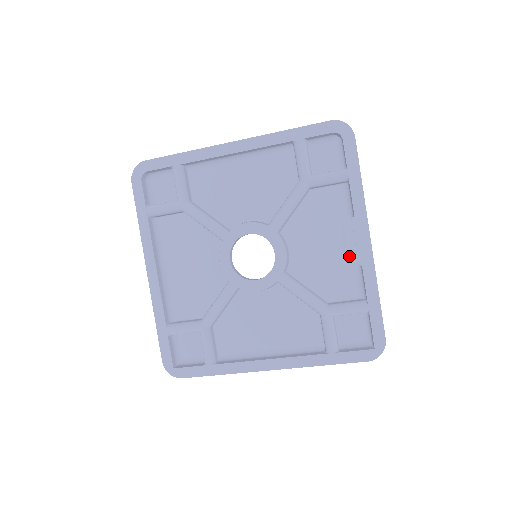
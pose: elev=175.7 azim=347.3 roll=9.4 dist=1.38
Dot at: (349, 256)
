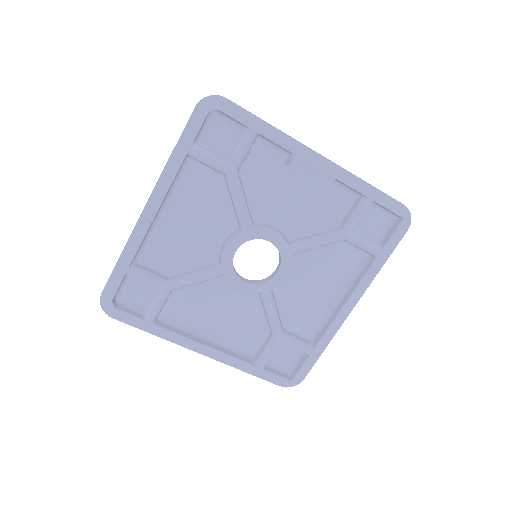
Dot at: (323, 185)
